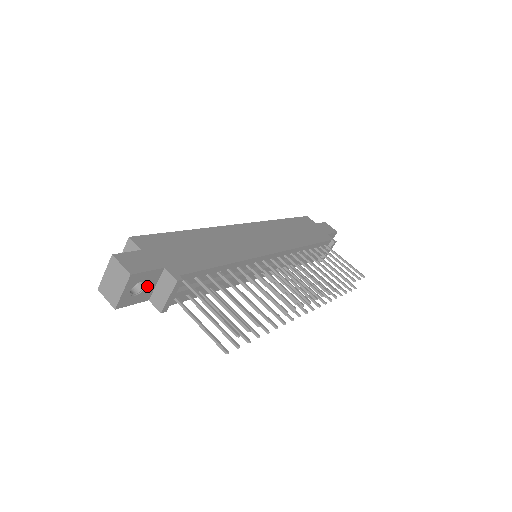
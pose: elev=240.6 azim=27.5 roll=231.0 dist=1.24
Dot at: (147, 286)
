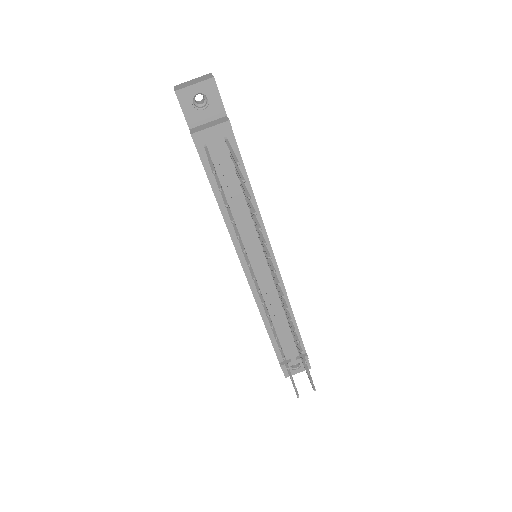
Dot at: (204, 112)
